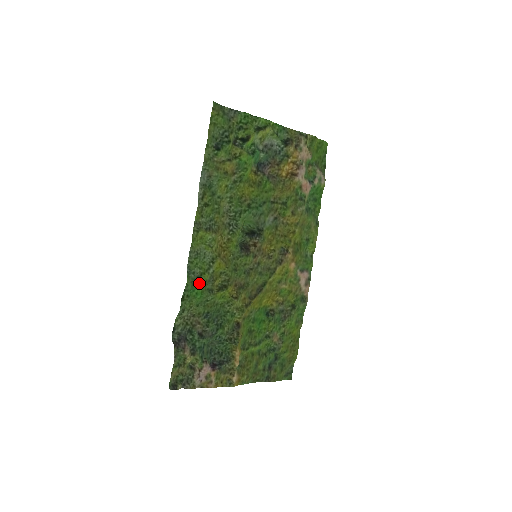
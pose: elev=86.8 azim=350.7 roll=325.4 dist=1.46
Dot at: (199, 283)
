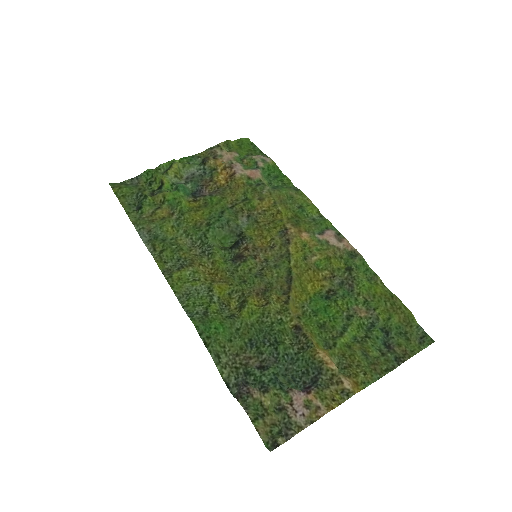
Dot at: (210, 317)
